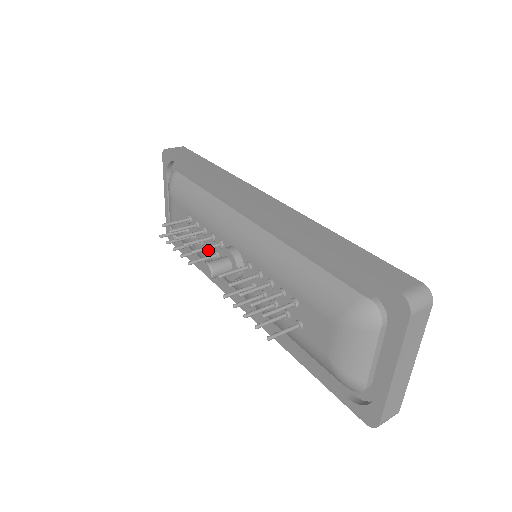
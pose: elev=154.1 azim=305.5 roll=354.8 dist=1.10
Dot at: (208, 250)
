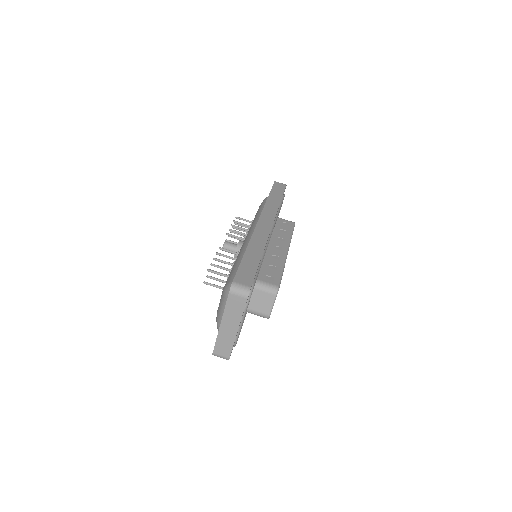
Dot at: occluded
